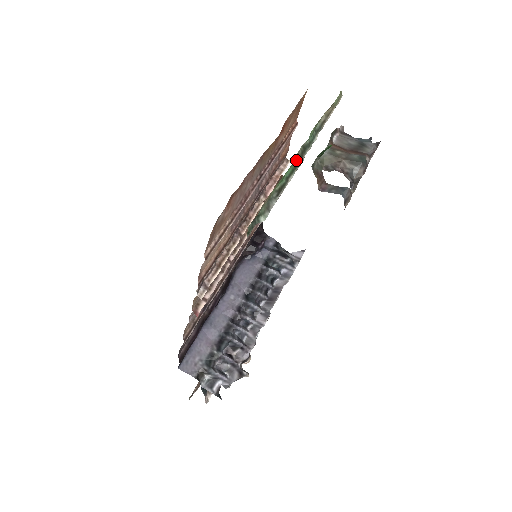
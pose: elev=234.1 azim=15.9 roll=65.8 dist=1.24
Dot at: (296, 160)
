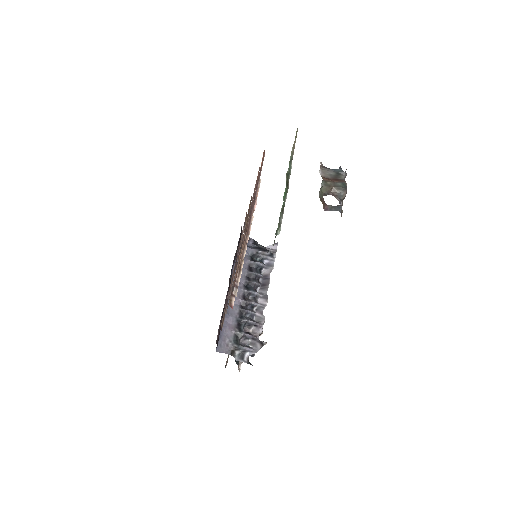
Dot at: (286, 185)
